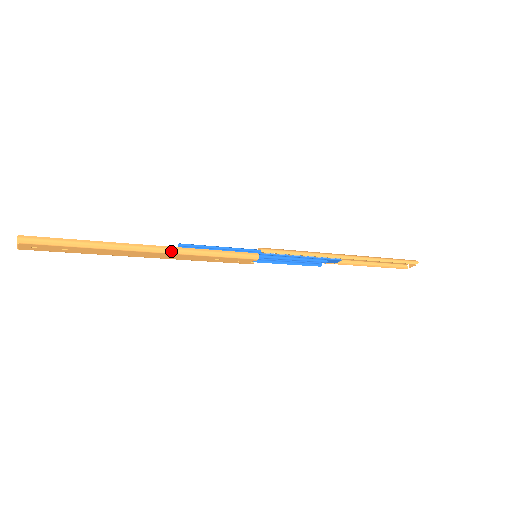
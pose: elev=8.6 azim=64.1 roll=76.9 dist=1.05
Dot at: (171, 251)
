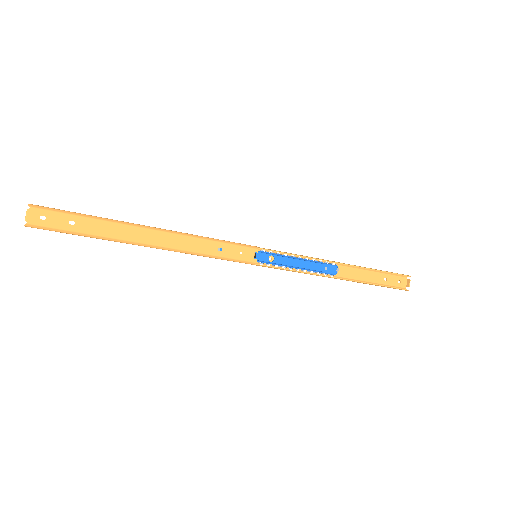
Dot at: (174, 232)
